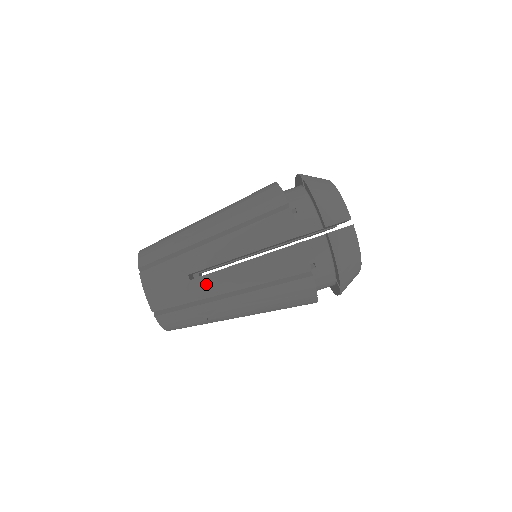
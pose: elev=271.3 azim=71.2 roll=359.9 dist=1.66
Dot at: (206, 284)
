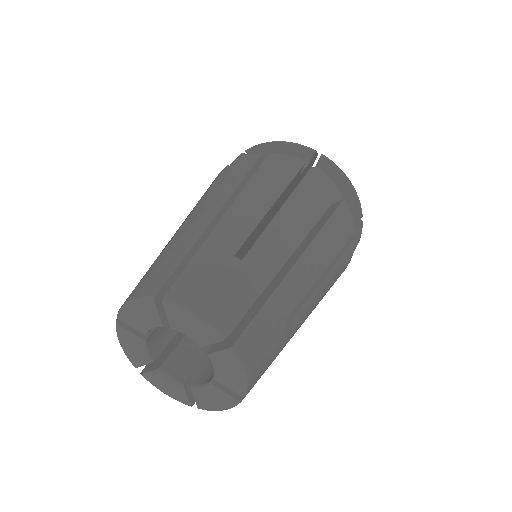
Dot at: (187, 232)
